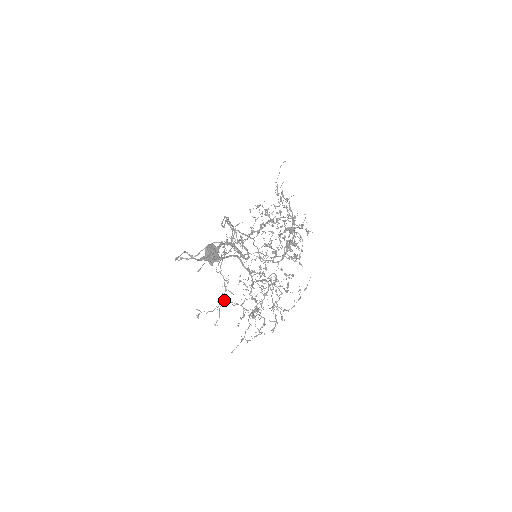
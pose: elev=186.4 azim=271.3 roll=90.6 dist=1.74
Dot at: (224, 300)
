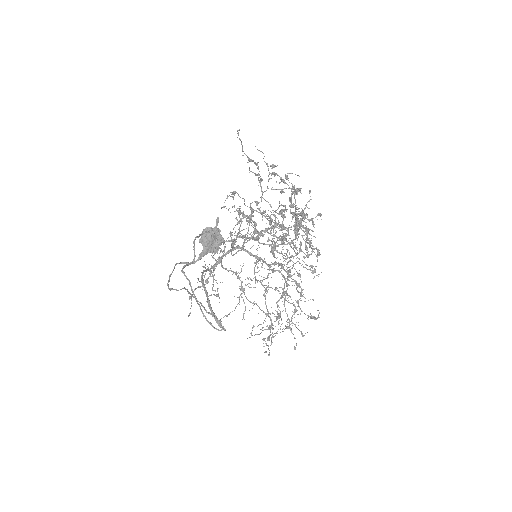
Dot at: occluded
